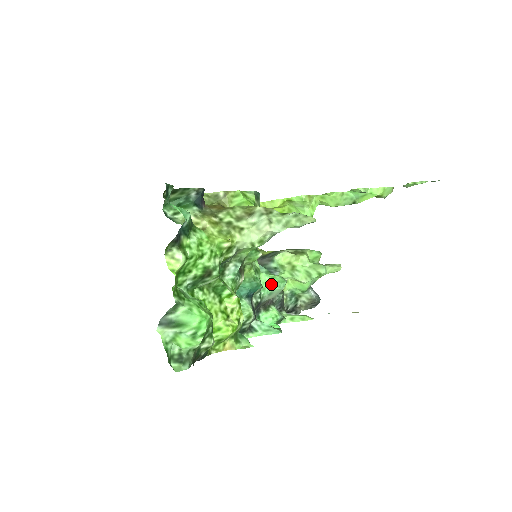
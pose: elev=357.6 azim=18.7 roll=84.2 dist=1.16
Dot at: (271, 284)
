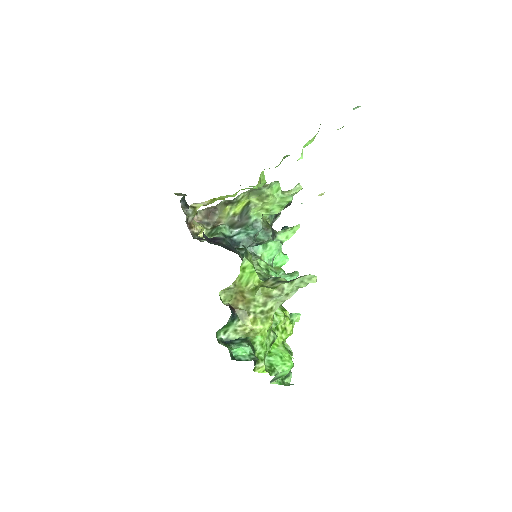
Dot at: (273, 254)
